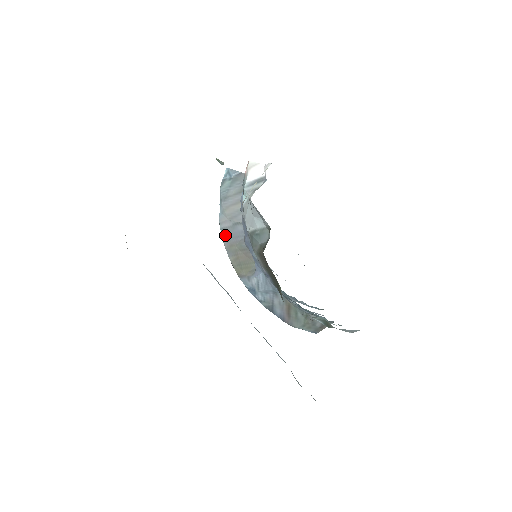
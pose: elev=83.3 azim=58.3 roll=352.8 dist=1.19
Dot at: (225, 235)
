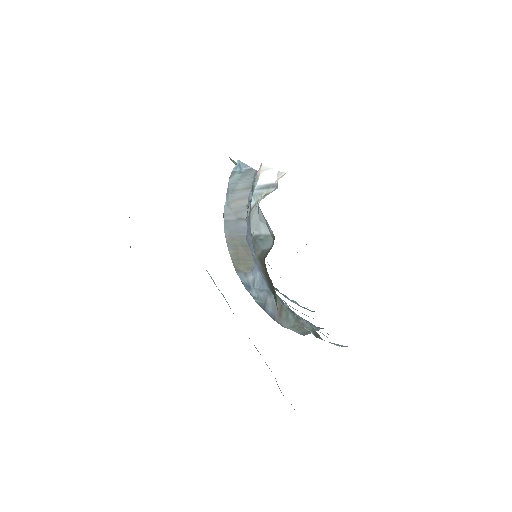
Dot at: (228, 228)
